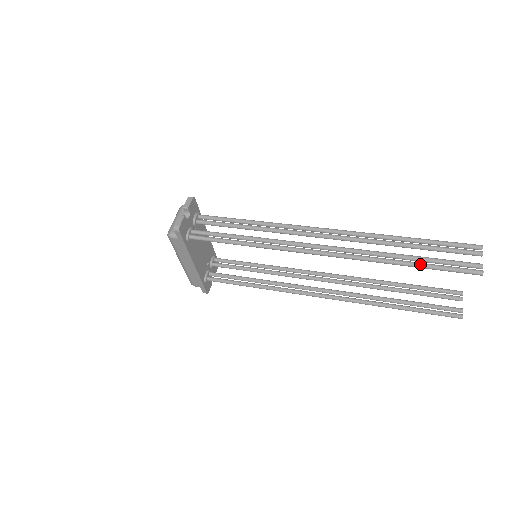
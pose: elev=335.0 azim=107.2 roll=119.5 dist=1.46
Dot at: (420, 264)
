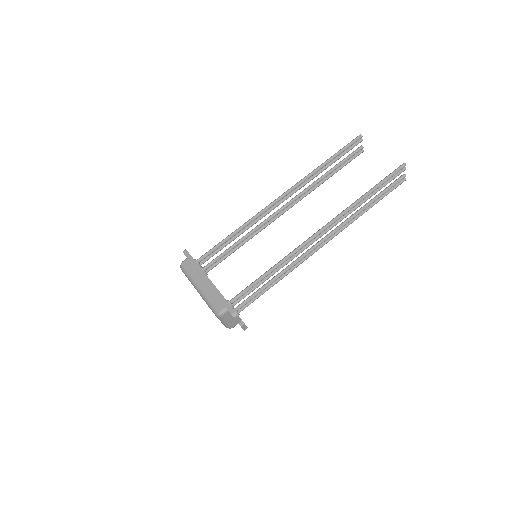
Dot at: occluded
